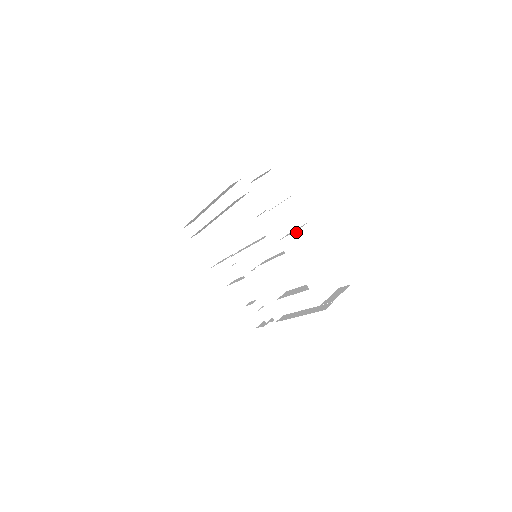
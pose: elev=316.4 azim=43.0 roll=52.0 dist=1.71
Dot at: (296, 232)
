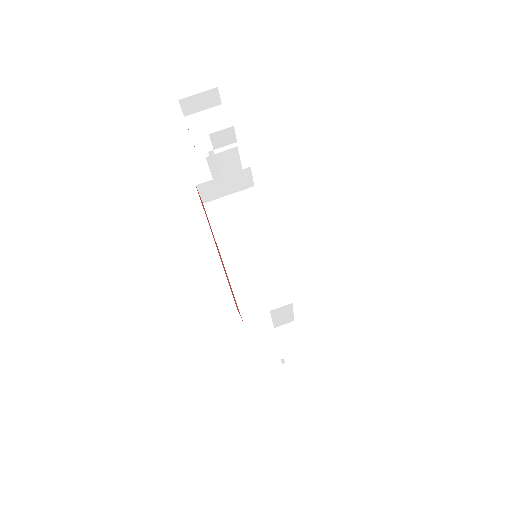
Dot at: (246, 192)
